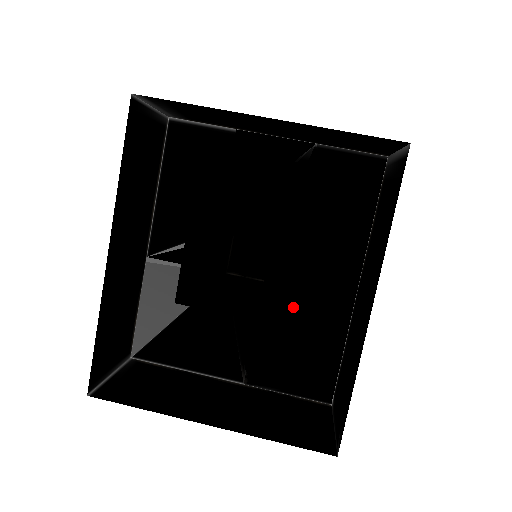
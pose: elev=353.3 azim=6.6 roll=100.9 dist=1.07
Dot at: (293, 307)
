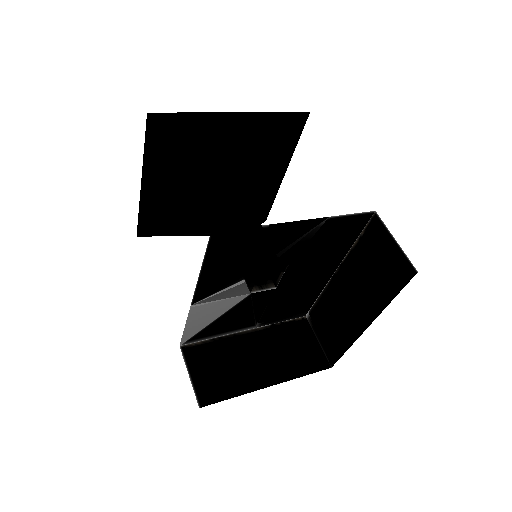
Dot at: (293, 292)
